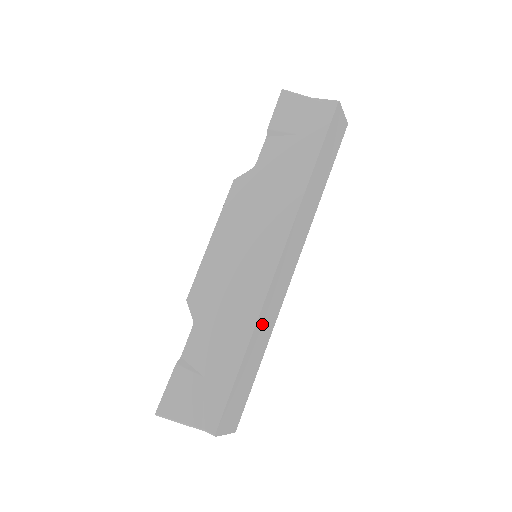
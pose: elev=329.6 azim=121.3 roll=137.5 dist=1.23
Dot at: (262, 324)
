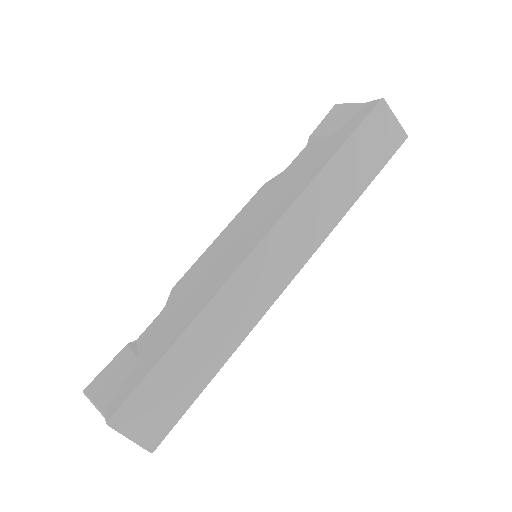
Dot at: (219, 315)
